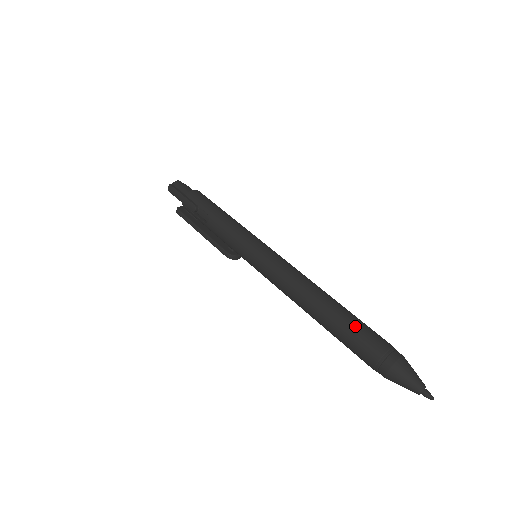
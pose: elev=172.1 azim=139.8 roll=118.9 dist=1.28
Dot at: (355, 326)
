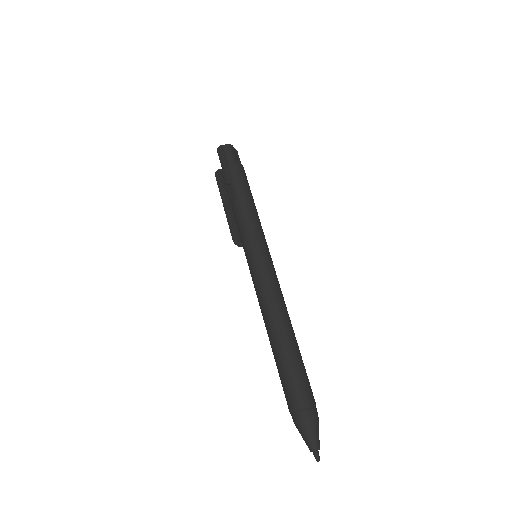
Dot at: (294, 369)
